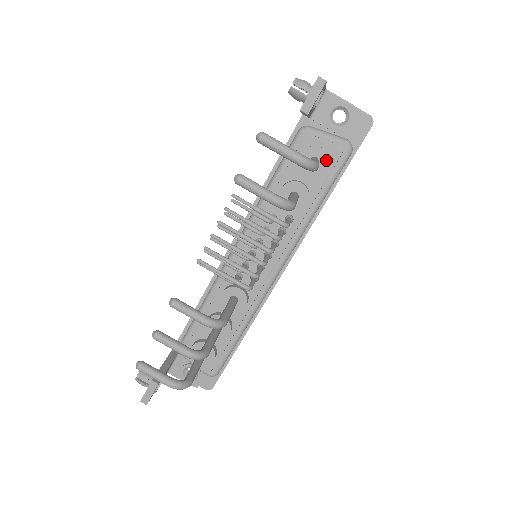
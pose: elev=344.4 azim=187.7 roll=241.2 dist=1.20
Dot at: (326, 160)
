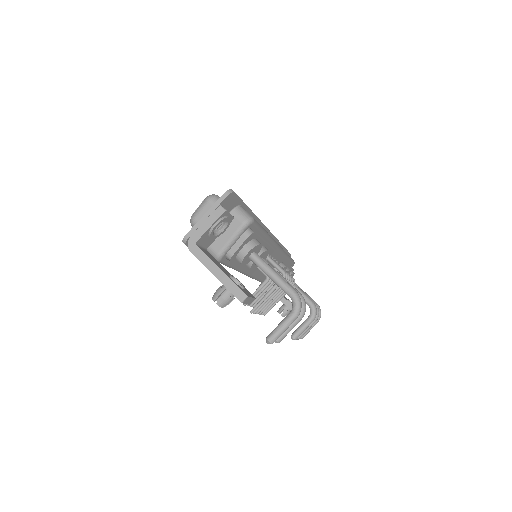
Dot at: (256, 247)
